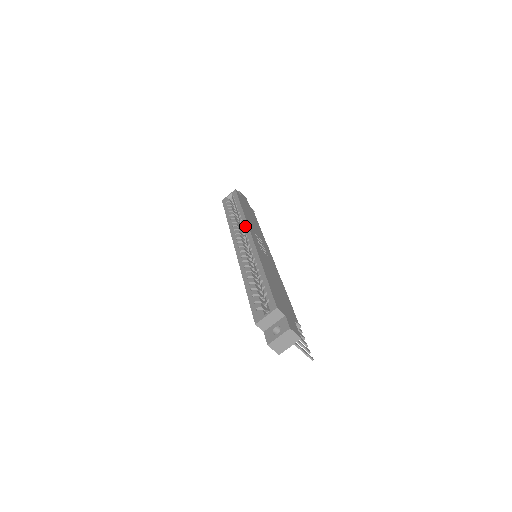
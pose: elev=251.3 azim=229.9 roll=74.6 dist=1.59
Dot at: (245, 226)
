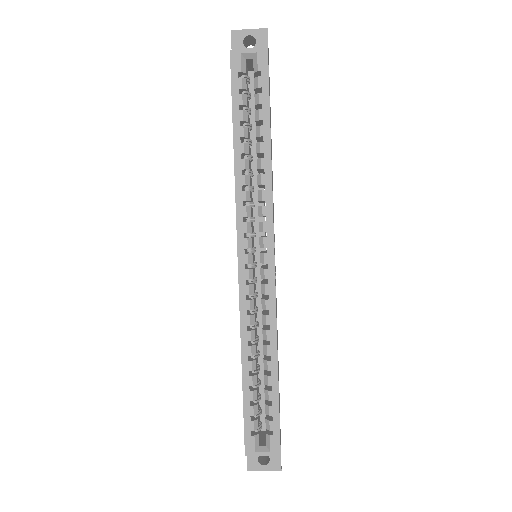
Dot at: (268, 219)
